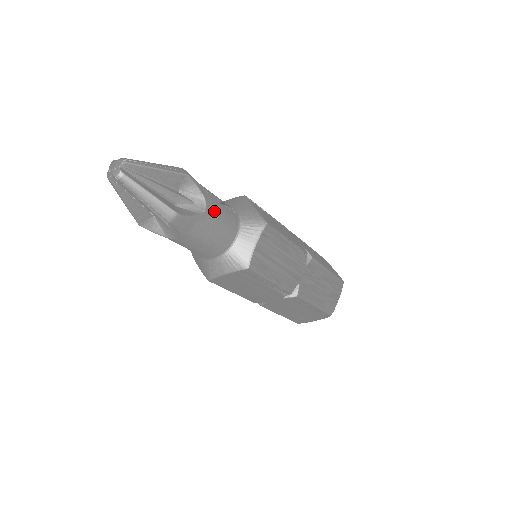
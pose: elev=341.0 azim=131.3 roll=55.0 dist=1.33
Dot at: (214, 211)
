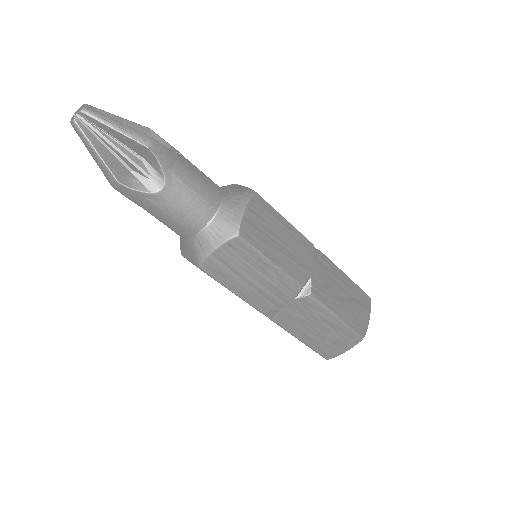
Dot at: (174, 196)
